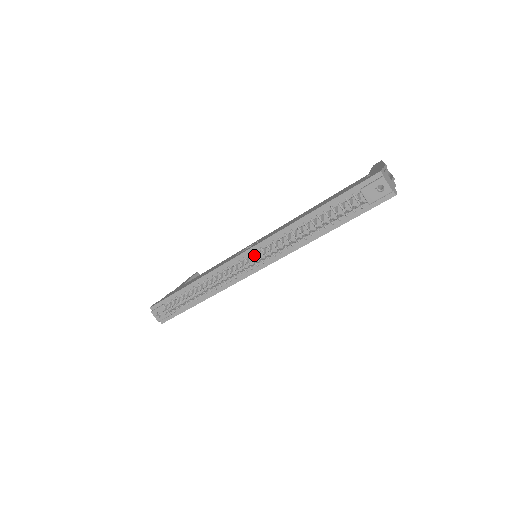
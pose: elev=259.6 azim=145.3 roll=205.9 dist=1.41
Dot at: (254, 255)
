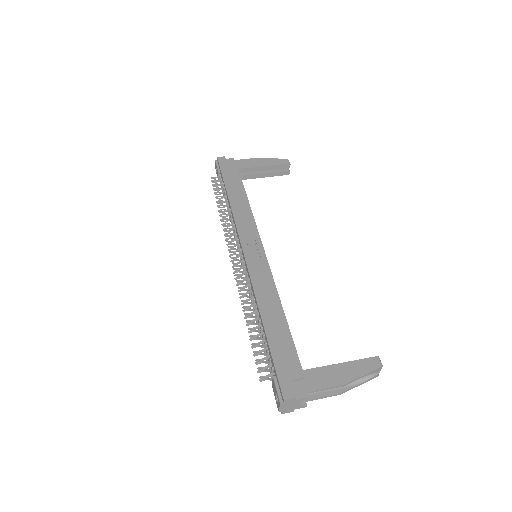
Dot at: (242, 261)
